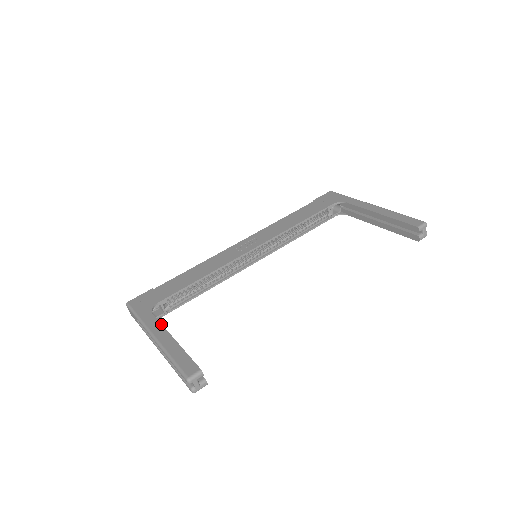
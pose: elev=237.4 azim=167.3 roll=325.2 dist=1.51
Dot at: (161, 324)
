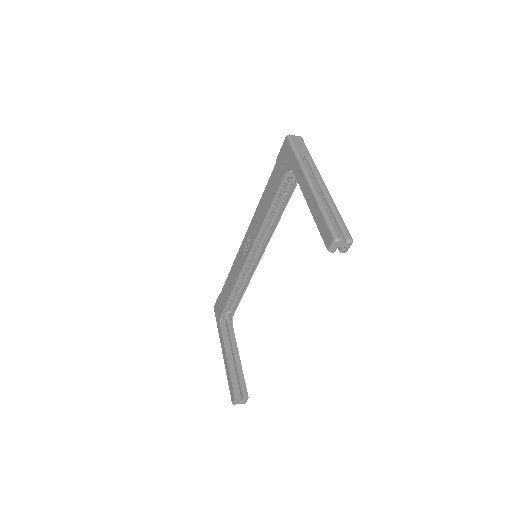
Dot at: (223, 342)
